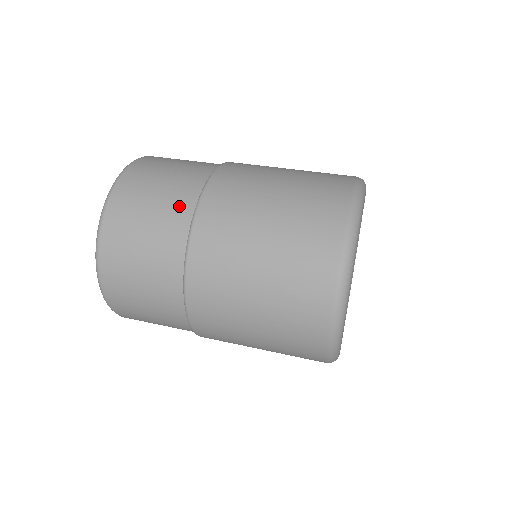
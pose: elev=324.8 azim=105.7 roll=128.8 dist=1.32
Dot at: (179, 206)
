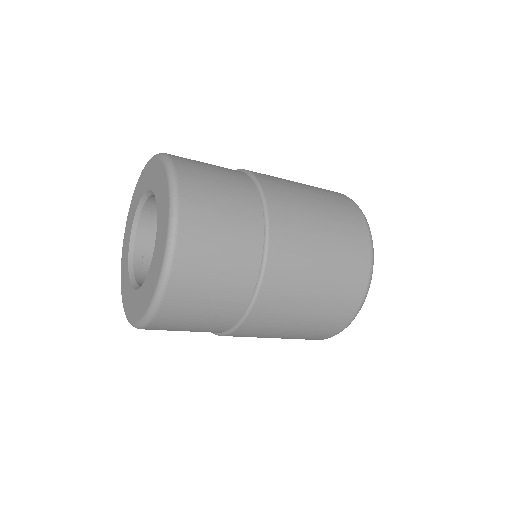
Dot at: (242, 182)
